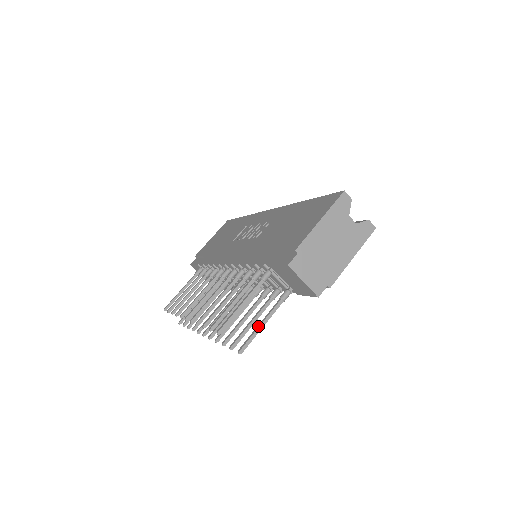
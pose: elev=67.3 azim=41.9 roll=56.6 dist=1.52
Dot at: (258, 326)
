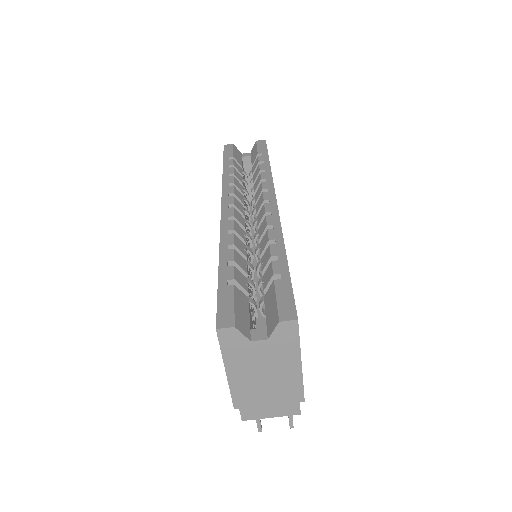
Dot at: occluded
